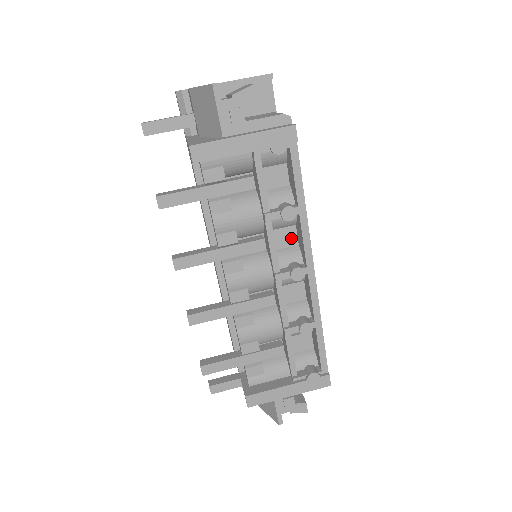
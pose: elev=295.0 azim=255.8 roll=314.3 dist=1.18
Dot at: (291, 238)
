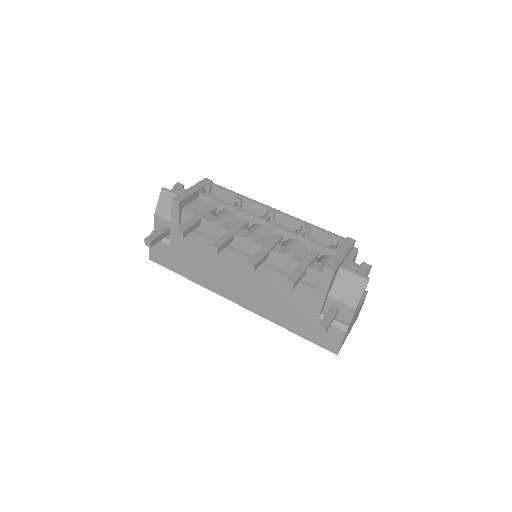
Dot at: occluded
